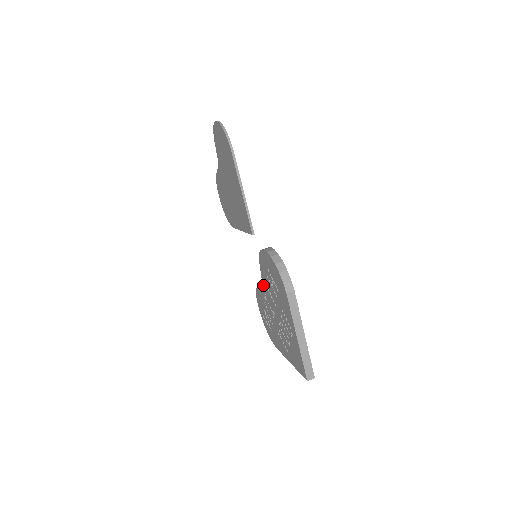
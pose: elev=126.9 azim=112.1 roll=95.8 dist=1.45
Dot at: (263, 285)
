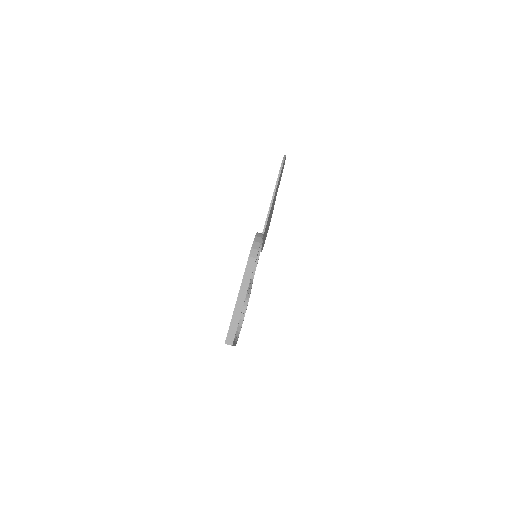
Dot at: occluded
